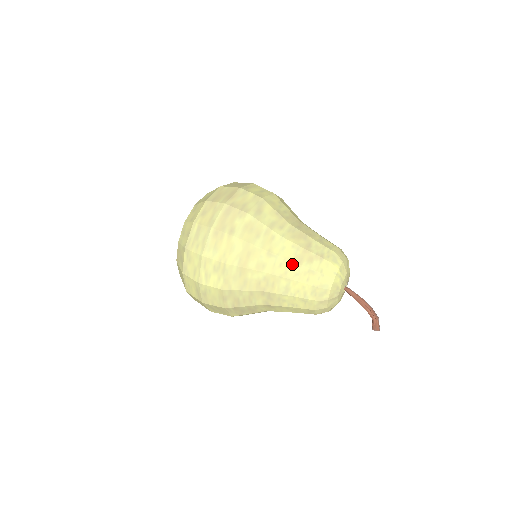
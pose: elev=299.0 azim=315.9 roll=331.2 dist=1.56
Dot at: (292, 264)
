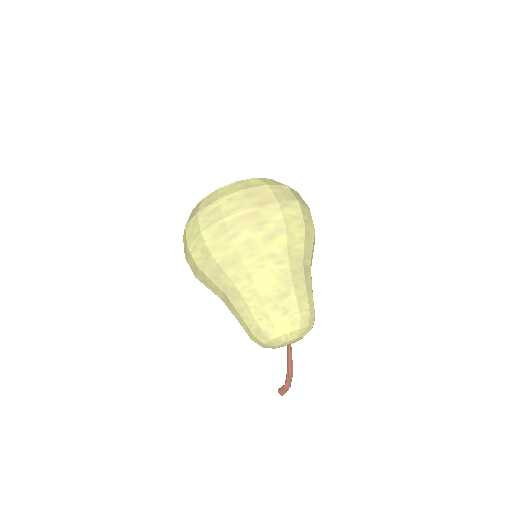
Dot at: (259, 298)
